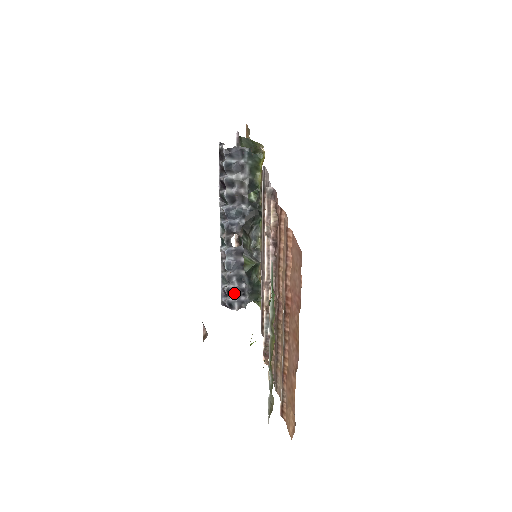
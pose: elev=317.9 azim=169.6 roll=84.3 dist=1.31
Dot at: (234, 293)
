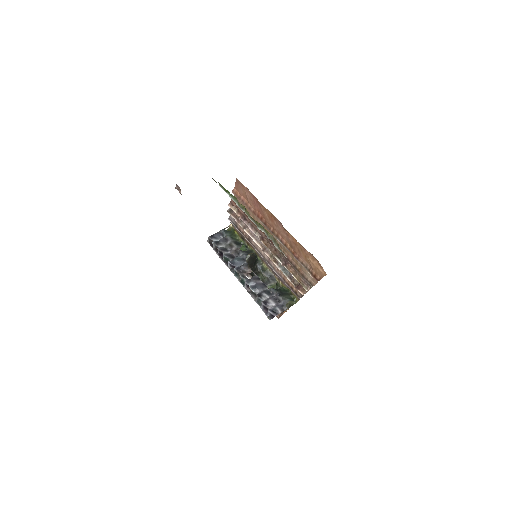
Dot at: (270, 302)
